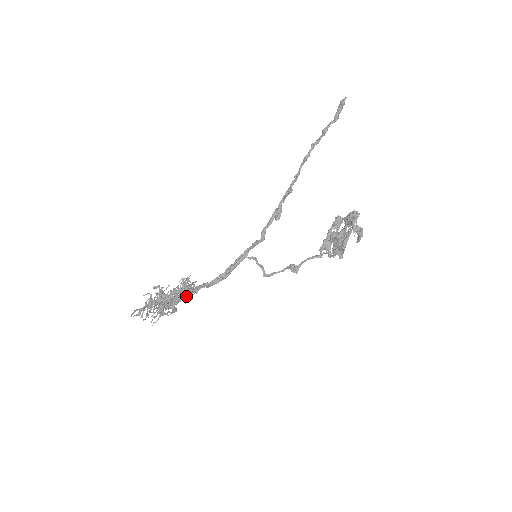
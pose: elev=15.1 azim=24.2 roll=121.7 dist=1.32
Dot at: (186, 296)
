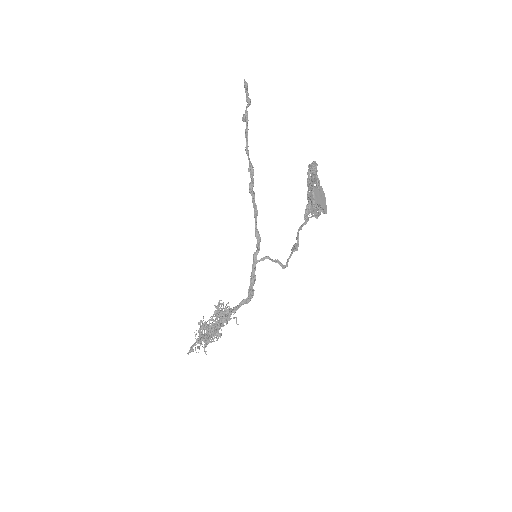
Dot at: (227, 319)
